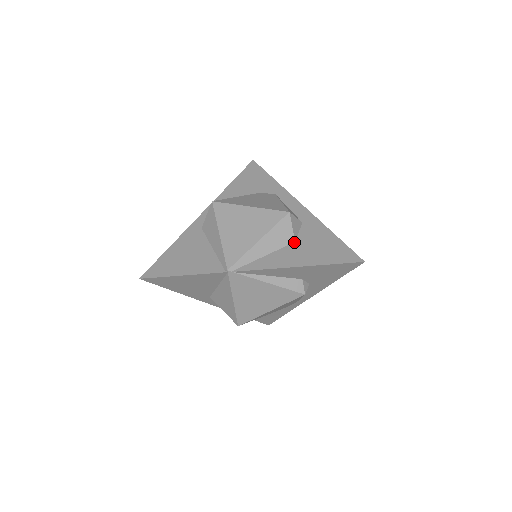
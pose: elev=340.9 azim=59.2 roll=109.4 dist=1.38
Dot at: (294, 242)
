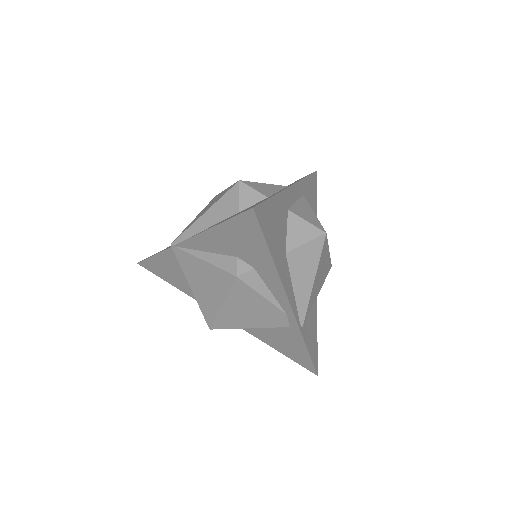
Dot at: (237, 213)
